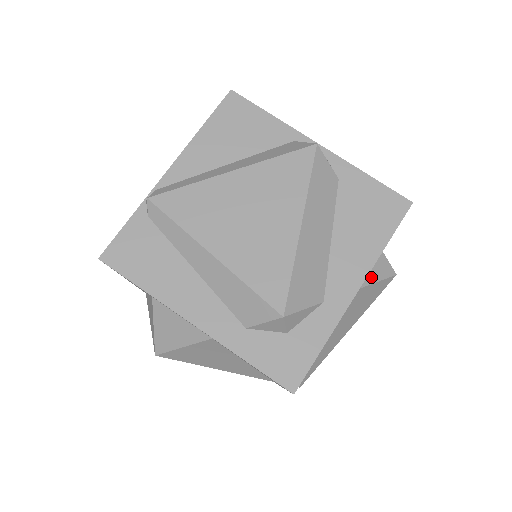
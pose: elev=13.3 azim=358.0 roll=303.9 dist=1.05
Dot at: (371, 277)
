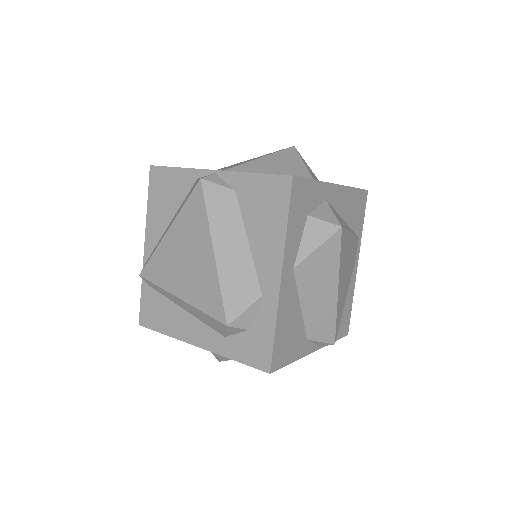
Dot at: (309, 247)
